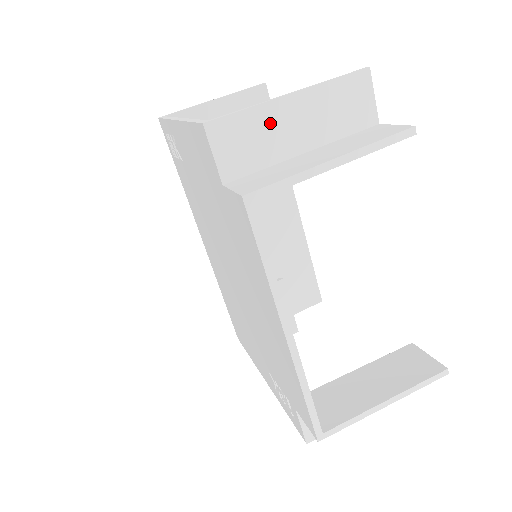
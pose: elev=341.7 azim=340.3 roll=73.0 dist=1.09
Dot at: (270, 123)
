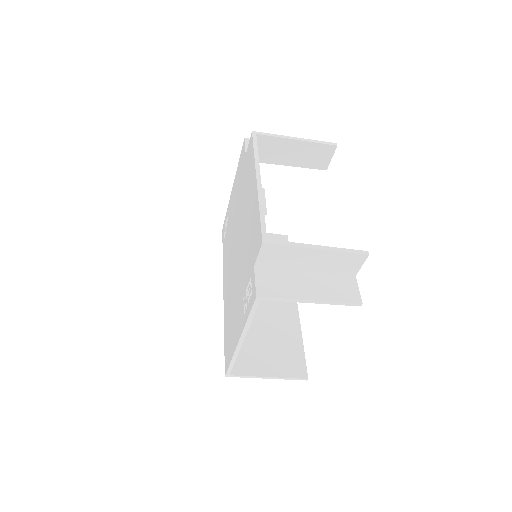
Dot at: occluded
